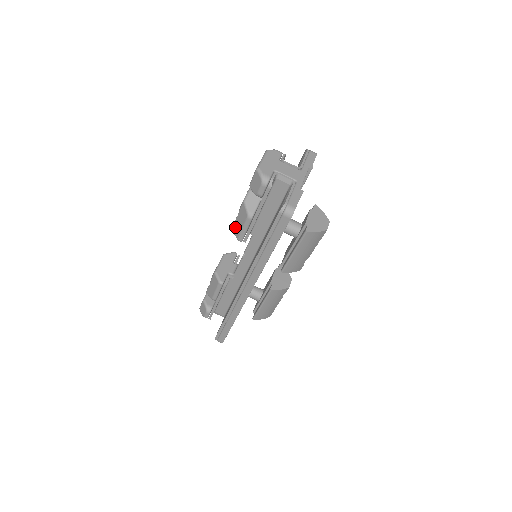
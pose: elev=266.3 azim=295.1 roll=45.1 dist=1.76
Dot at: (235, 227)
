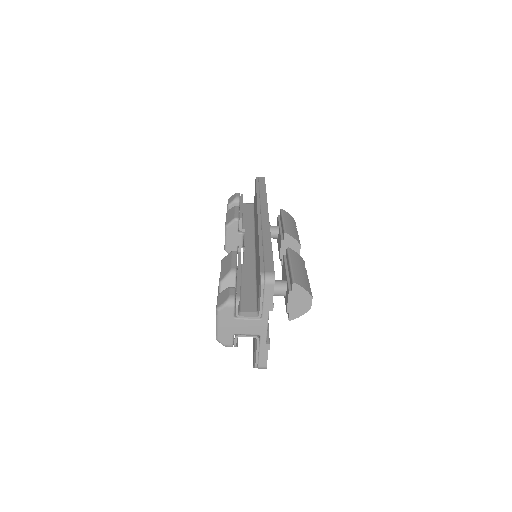
Dot at: occluded
